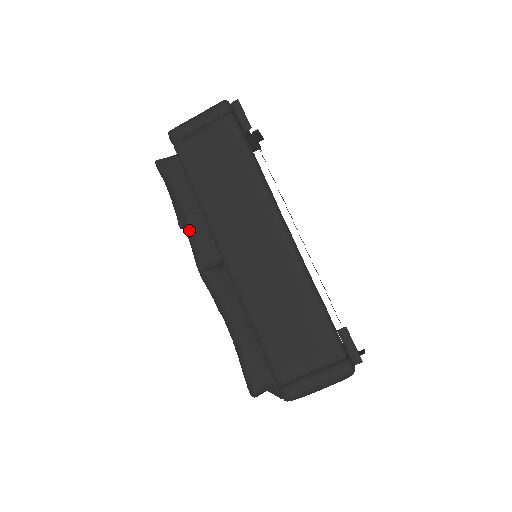
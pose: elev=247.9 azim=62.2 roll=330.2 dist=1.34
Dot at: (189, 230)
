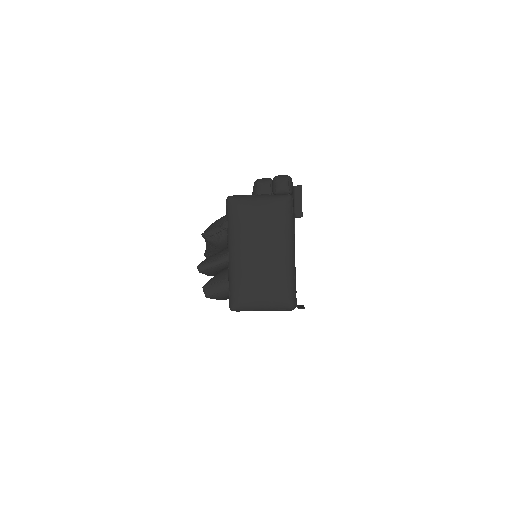
Dot at: occluded
